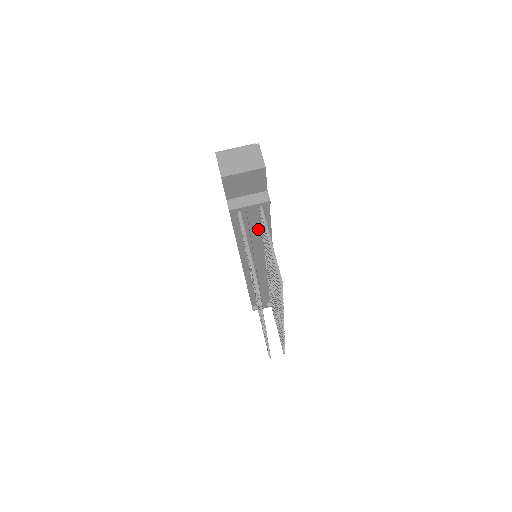
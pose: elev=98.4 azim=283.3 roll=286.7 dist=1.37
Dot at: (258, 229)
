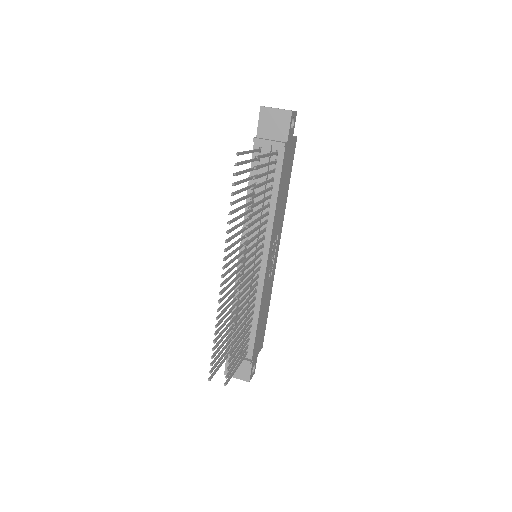
Dot at: occluded
